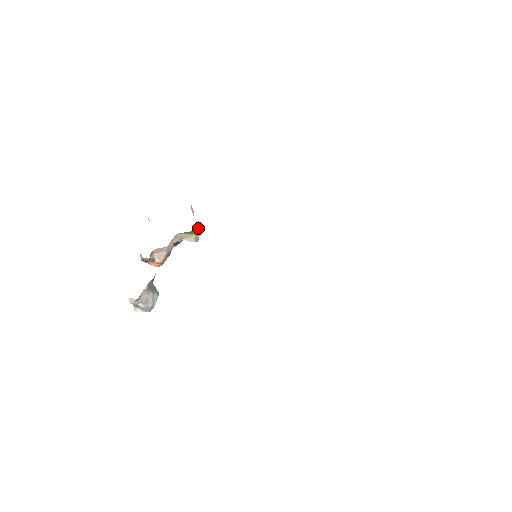
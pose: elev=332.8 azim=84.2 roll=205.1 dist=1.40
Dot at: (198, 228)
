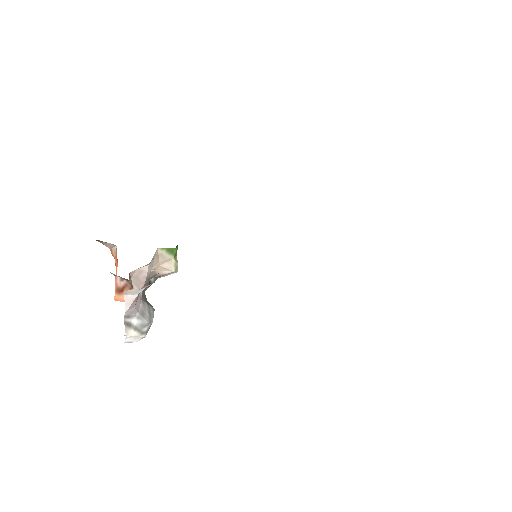
Dot at: (176, 254)
